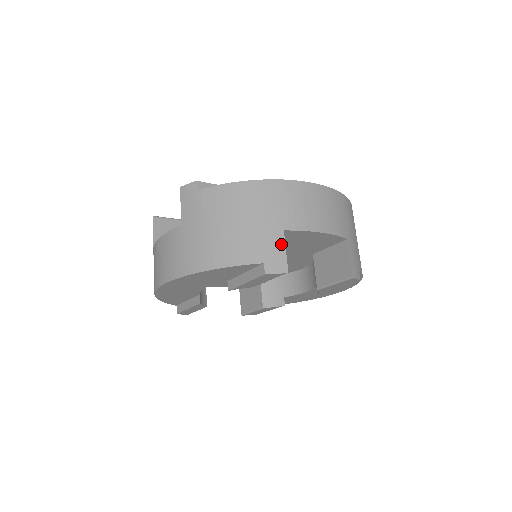
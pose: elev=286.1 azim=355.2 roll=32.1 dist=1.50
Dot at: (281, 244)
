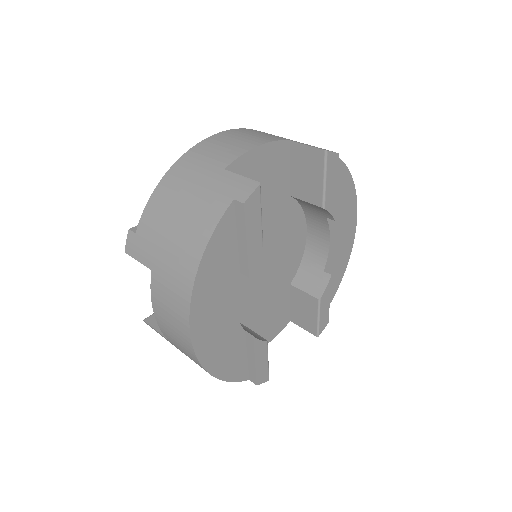
Dot at: (232, 177)
